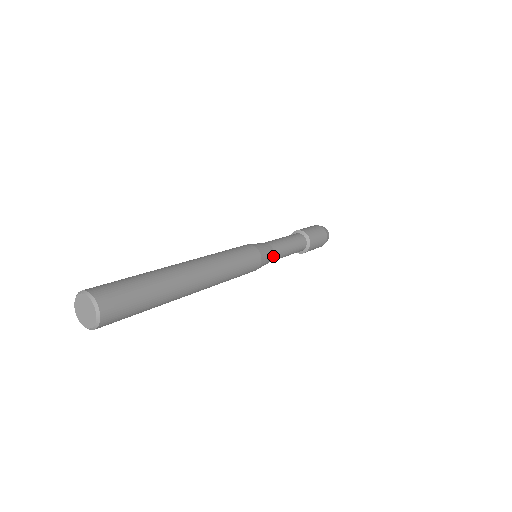
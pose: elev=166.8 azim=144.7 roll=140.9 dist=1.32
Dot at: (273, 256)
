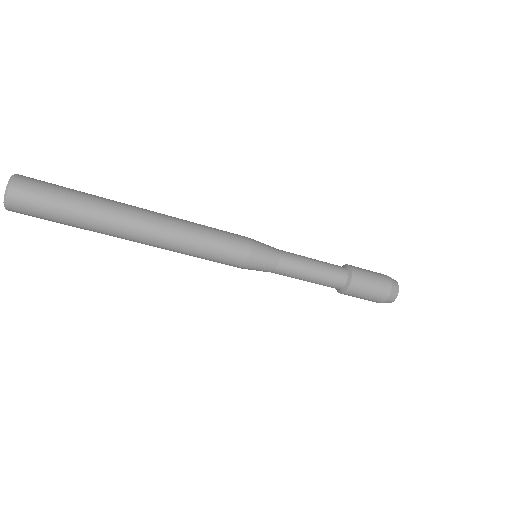
Dot at: (277, 251)
